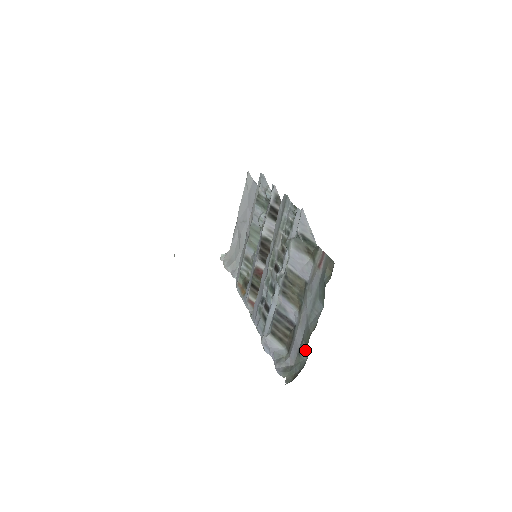
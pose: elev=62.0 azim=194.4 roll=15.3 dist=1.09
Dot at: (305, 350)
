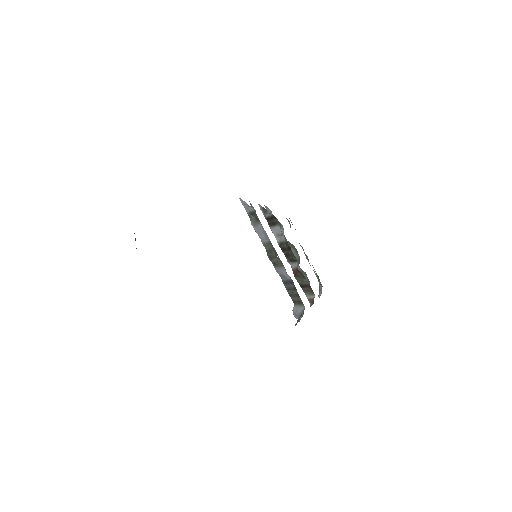
Dot at: occluded
